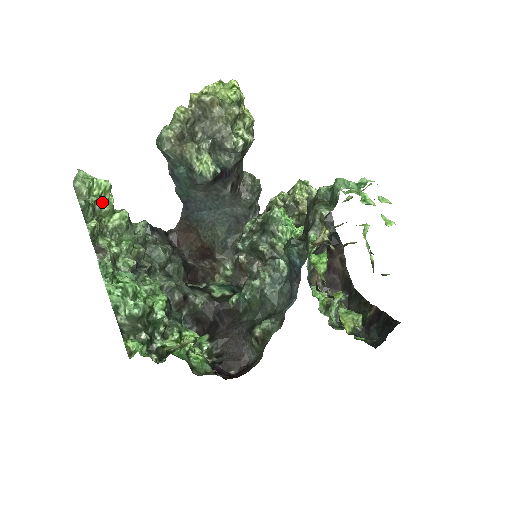
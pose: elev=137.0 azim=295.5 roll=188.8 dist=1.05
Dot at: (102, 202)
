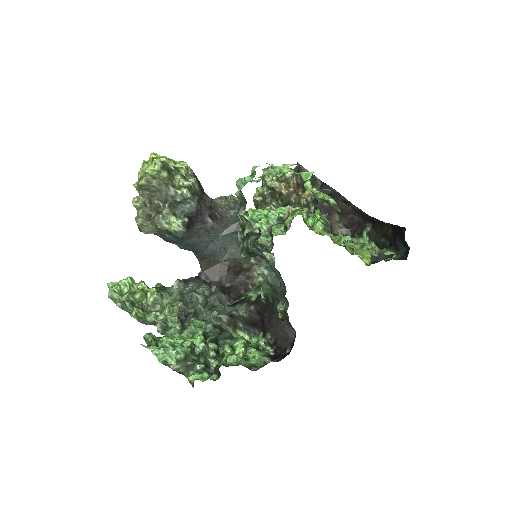
Dot at: (134, 293)
